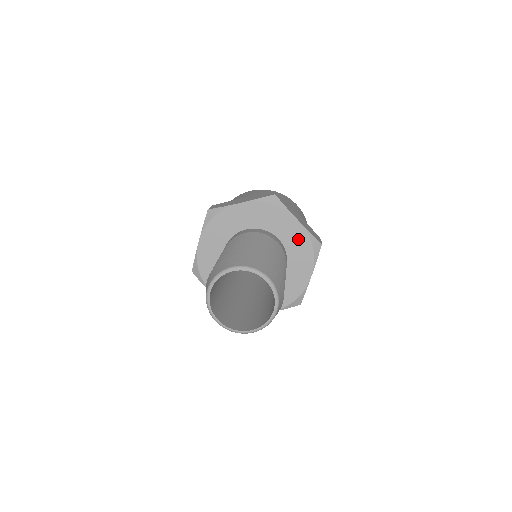
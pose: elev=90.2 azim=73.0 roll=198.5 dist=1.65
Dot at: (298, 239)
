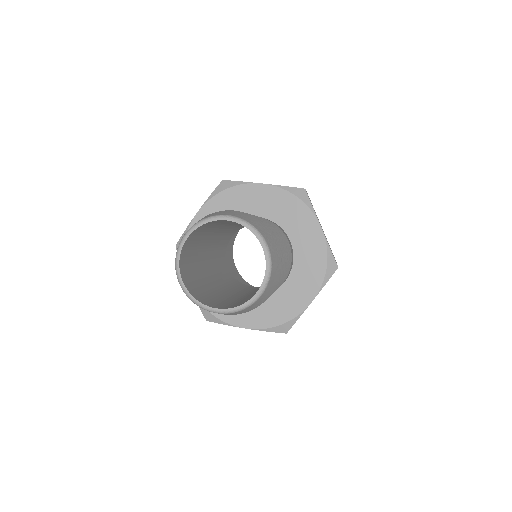
Dot at: (313, 249)
